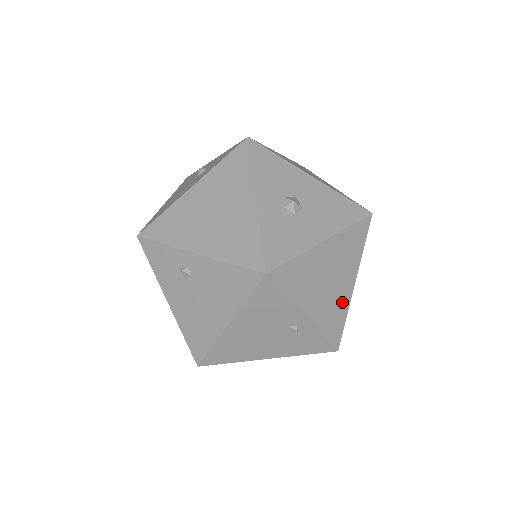
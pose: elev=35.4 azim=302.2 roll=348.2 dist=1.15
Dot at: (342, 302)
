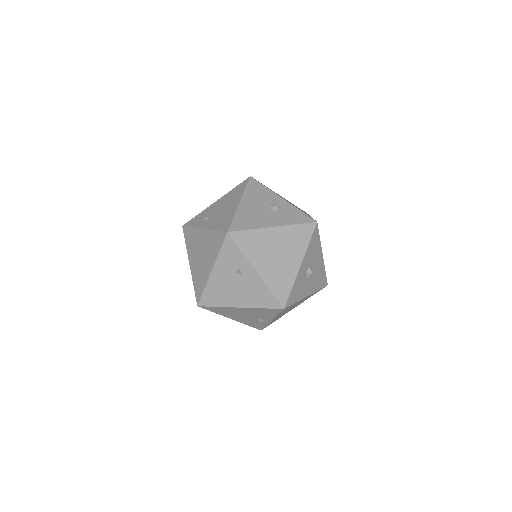
Dot at: (284, 314)
